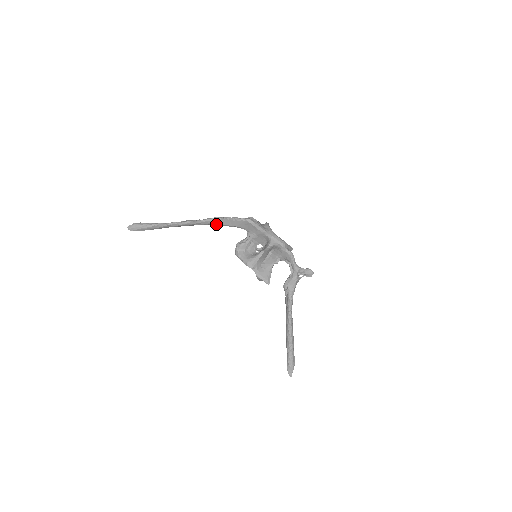
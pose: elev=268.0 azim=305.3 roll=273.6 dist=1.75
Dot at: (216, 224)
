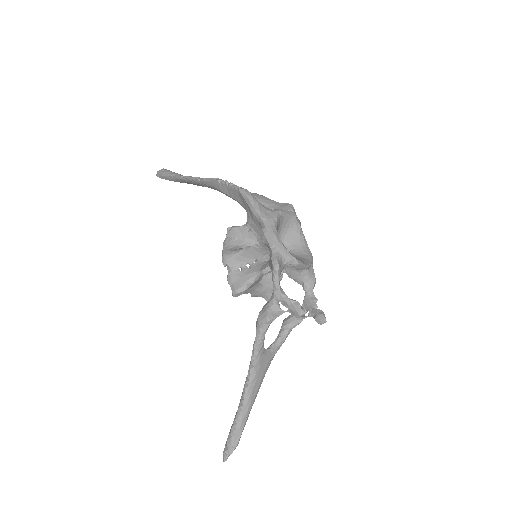
Dot at: (216, 189)
